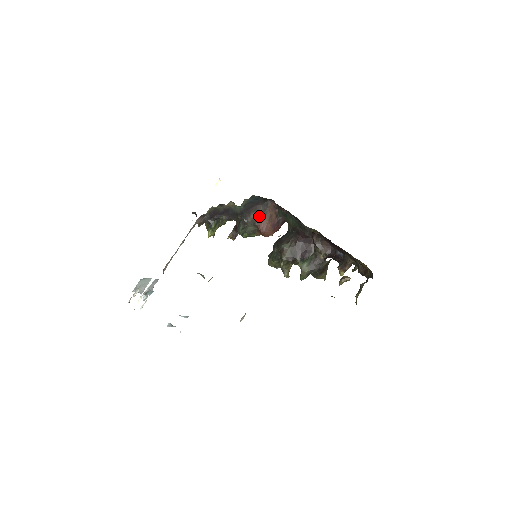
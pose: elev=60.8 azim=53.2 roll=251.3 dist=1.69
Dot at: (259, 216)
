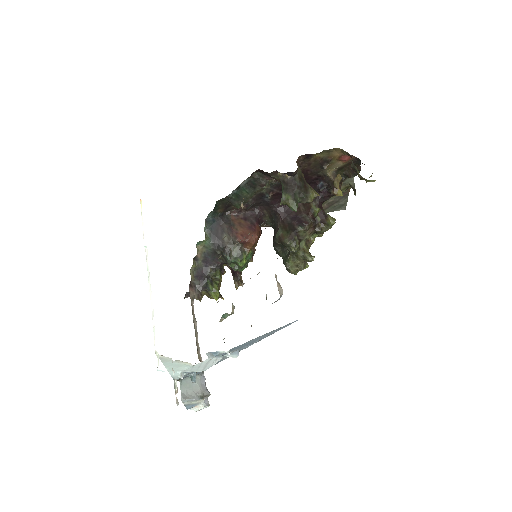
Dot at: (230, 233)
